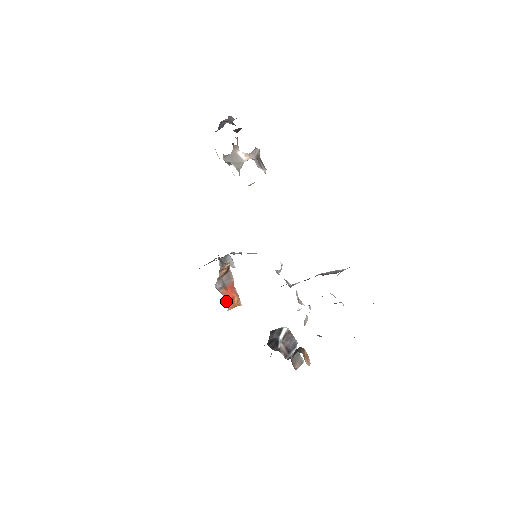
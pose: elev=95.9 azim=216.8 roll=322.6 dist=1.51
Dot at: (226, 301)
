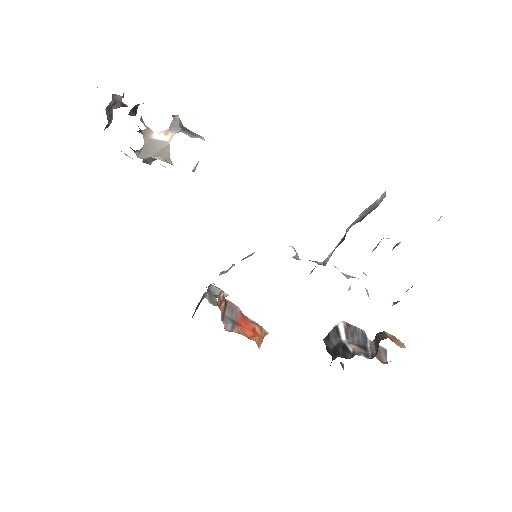
Dot at: occluded
